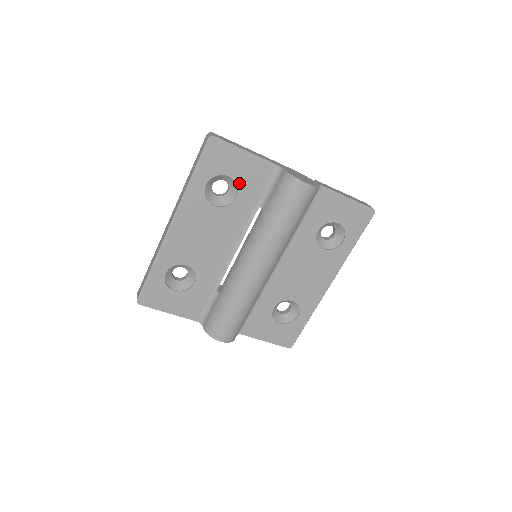
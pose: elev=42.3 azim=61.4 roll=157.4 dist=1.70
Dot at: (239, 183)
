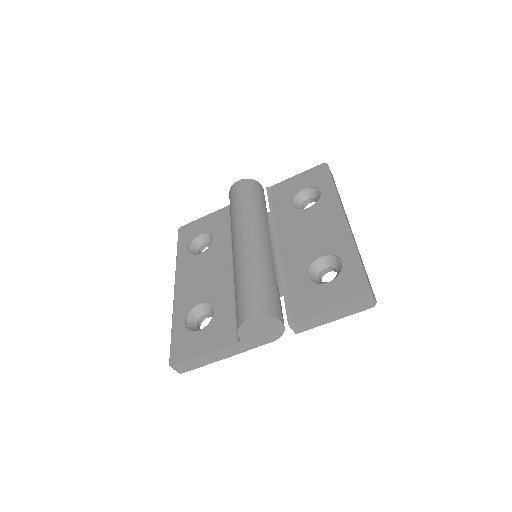
Dot at: (210, 231)
